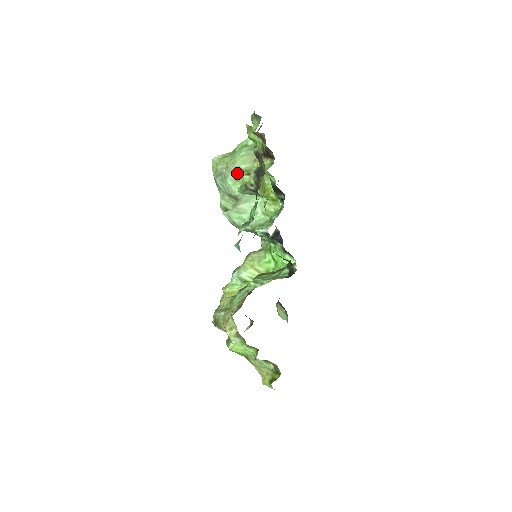
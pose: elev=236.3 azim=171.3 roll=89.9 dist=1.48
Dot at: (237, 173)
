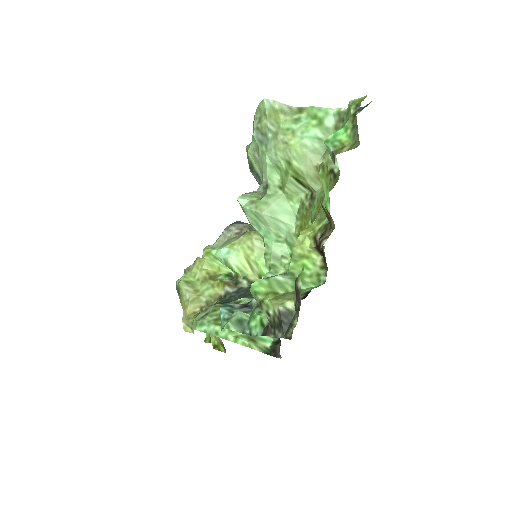
Dot at: (283, 162)
